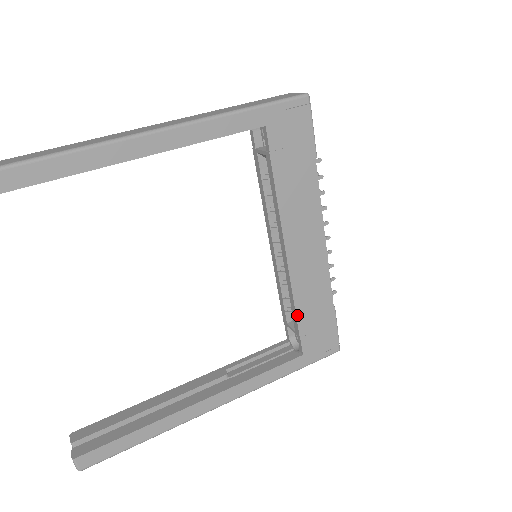
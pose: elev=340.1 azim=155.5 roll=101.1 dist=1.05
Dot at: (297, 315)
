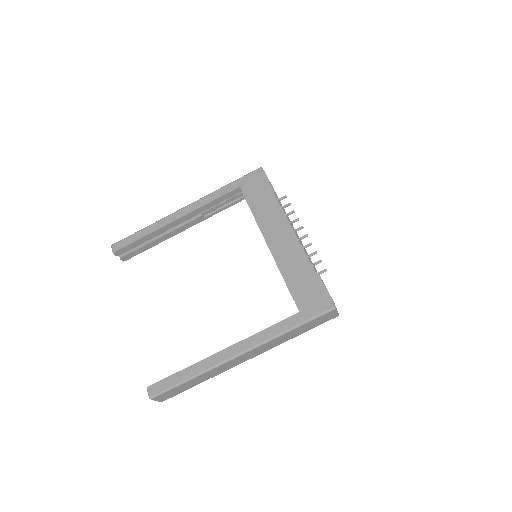
Dot at: (286, 282)
